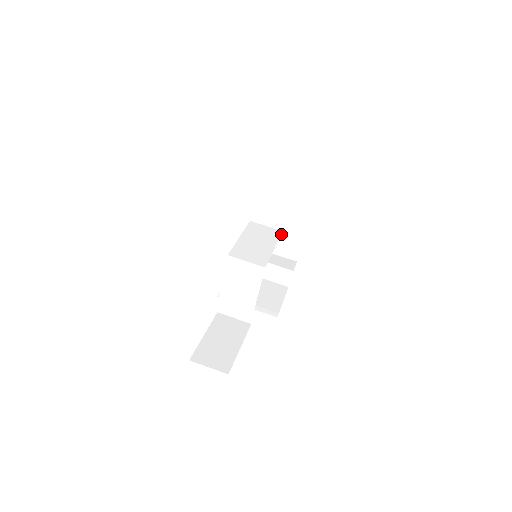
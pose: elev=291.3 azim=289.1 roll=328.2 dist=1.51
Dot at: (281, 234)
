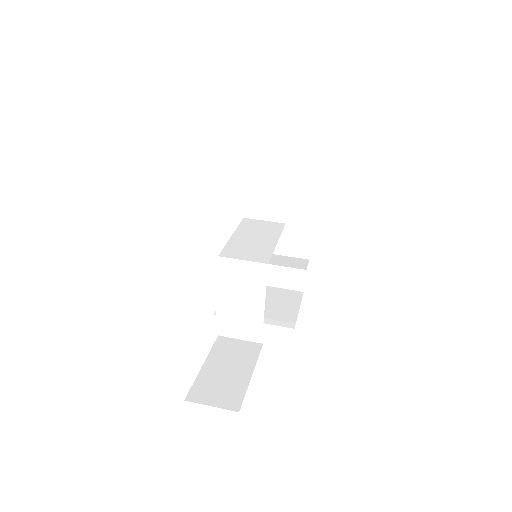
Dot at: (284, 228)
